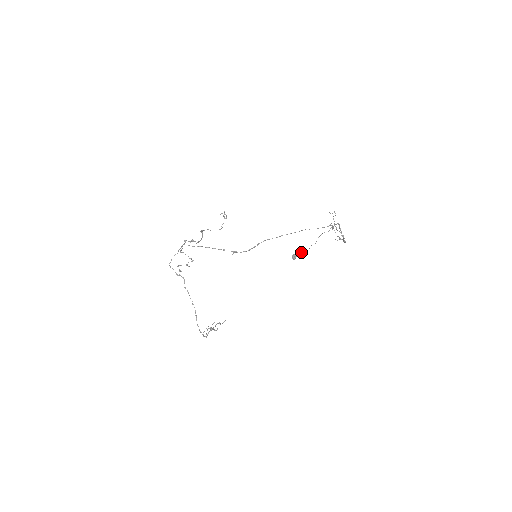
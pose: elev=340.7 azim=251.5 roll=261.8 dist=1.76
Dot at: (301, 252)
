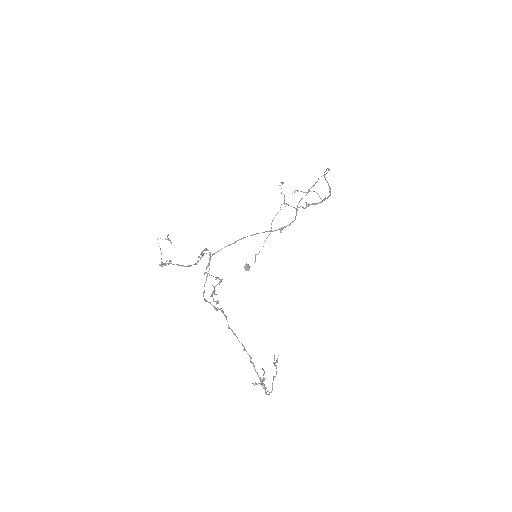
Dot at: (255, 256)
